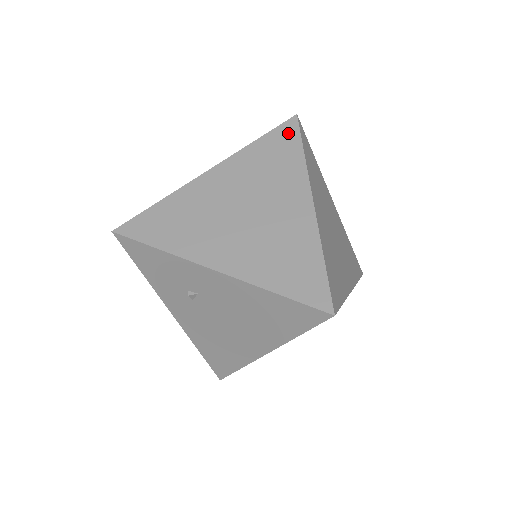
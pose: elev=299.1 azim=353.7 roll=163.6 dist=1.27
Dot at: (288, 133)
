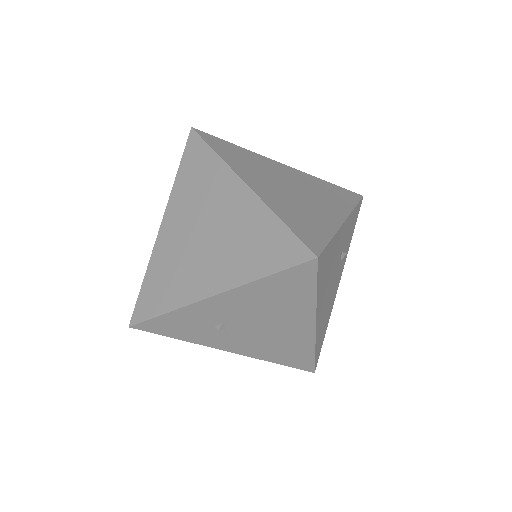
Dot at: (194, 147)
